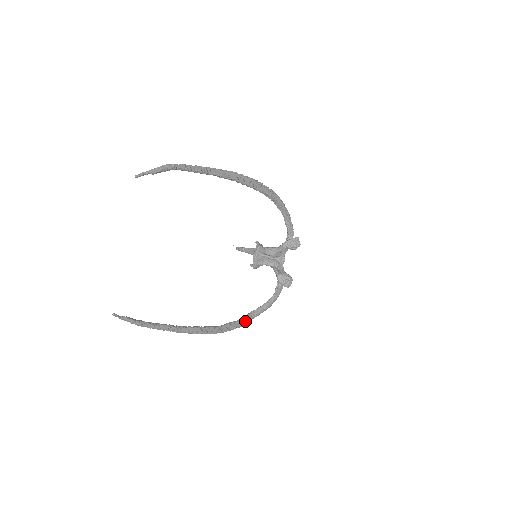
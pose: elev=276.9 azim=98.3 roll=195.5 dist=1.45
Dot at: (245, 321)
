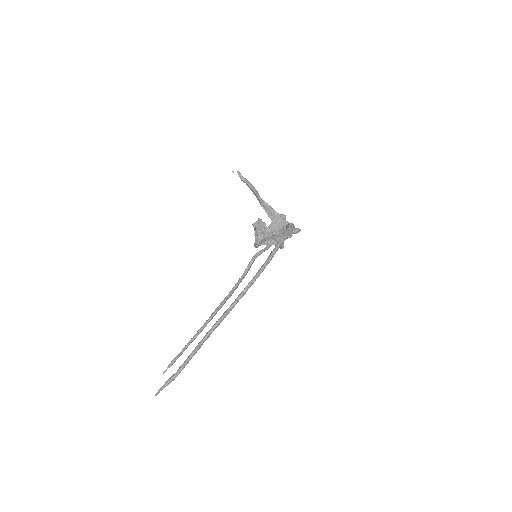
Dot at: (250, 267)
